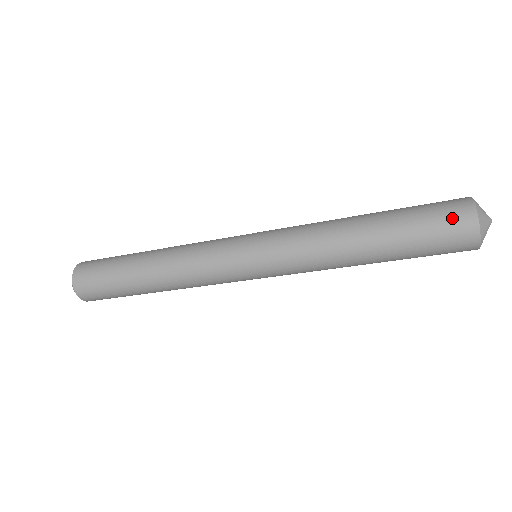
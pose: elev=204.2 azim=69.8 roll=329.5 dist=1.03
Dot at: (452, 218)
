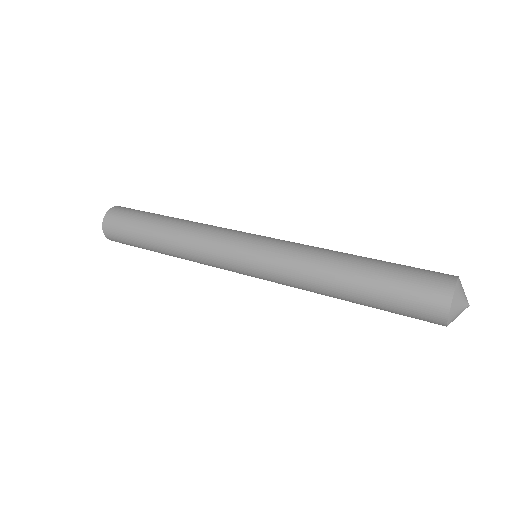
Dot at: (428, 296)
